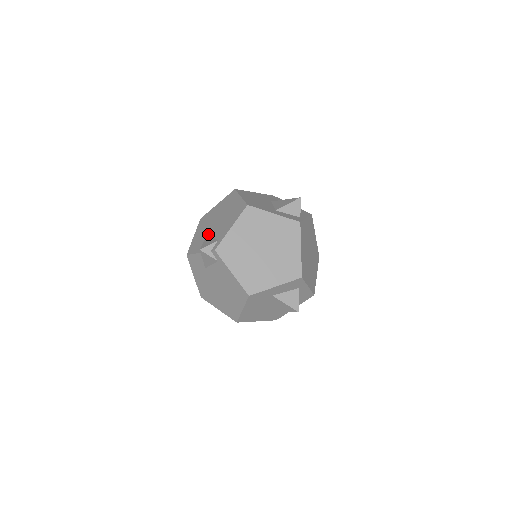
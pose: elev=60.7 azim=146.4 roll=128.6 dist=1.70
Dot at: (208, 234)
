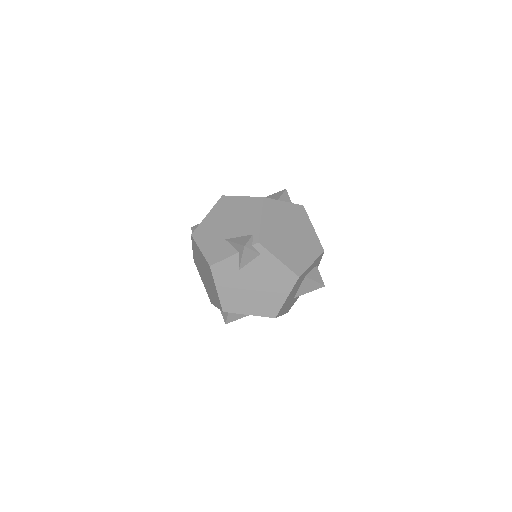
Dot at: (227, 238)
